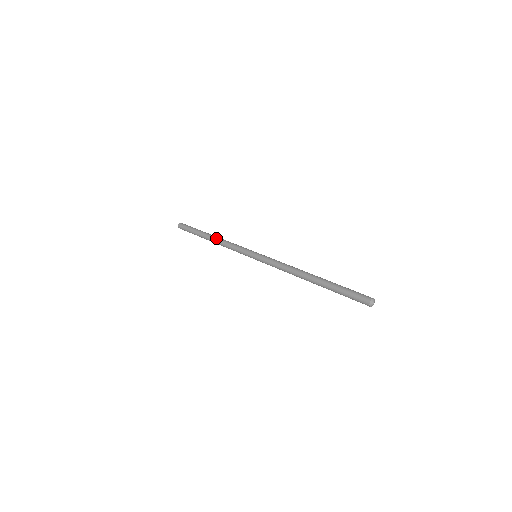
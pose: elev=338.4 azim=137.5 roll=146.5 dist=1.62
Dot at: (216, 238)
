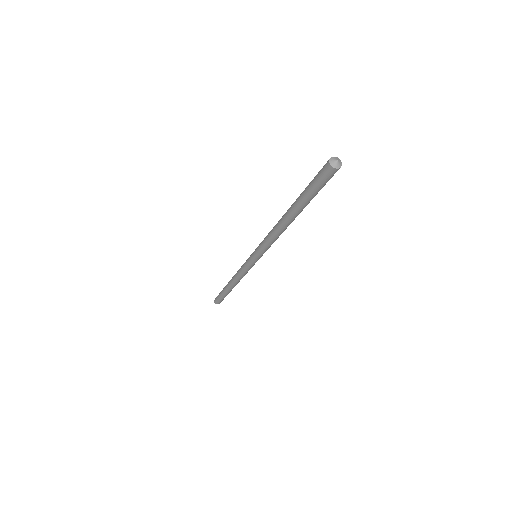
Dot at: (231, 279)
